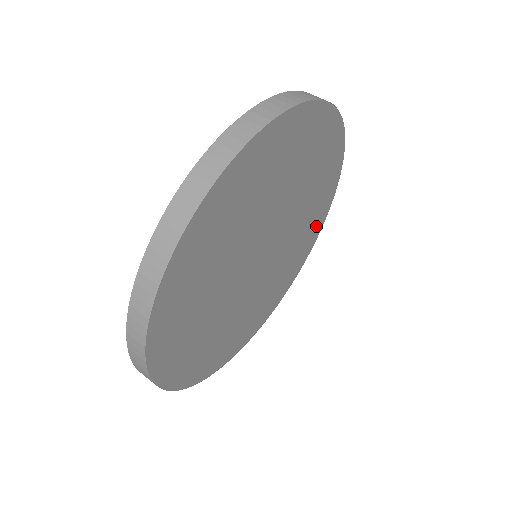
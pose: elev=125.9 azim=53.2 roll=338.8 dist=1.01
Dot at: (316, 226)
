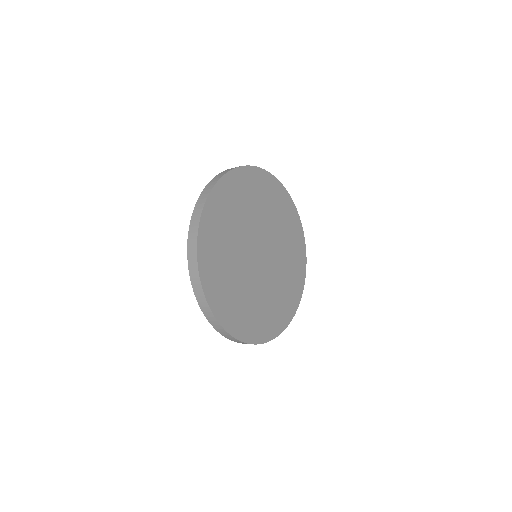
Dot at: (275, 324)
